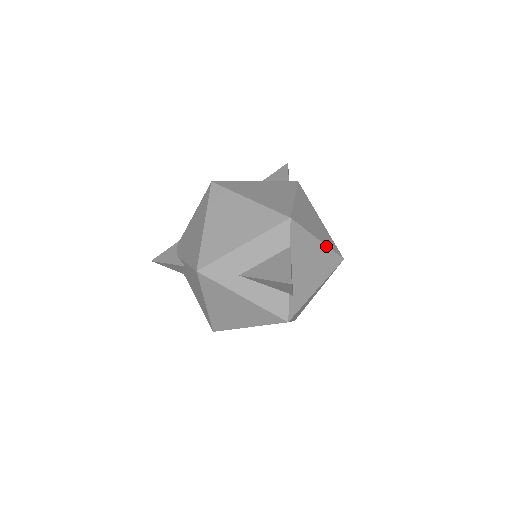
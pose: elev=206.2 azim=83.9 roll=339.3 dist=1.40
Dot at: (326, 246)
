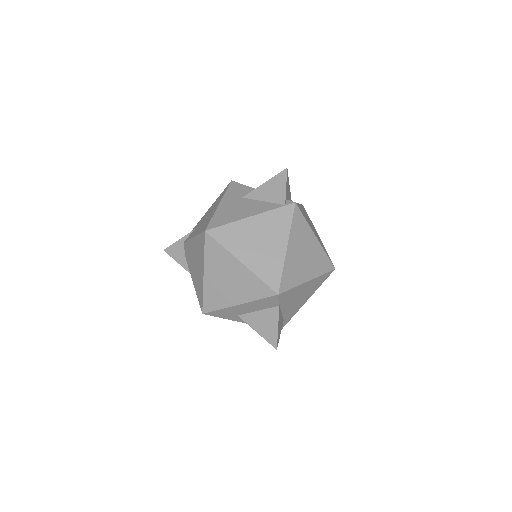
Dot at: (316, 278)
